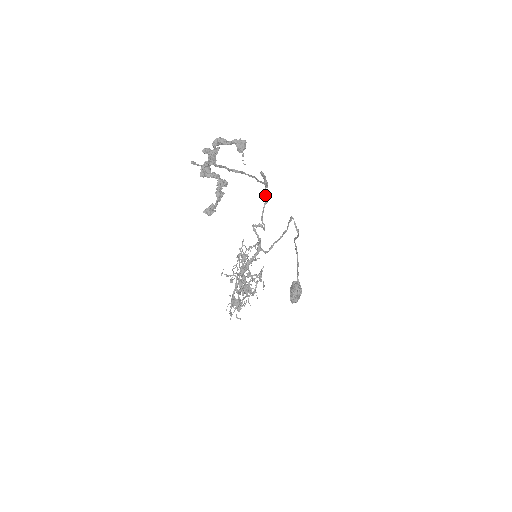
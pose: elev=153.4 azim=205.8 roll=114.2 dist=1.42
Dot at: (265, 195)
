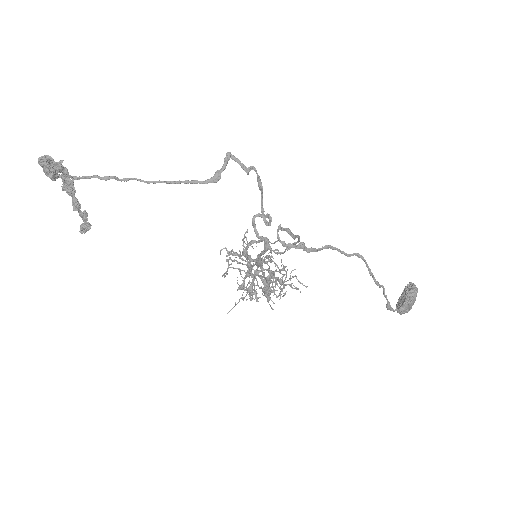
Dot at: (257, 180)
